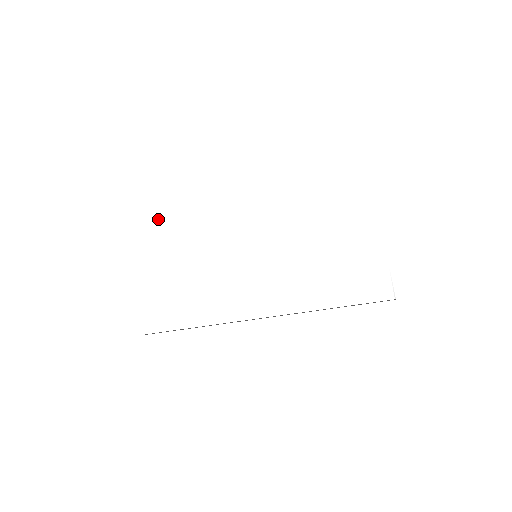
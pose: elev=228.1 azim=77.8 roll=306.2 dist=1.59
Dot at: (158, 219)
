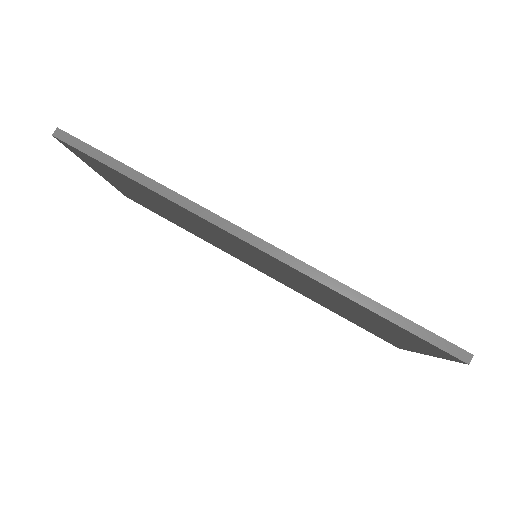
Dot at: occluded
